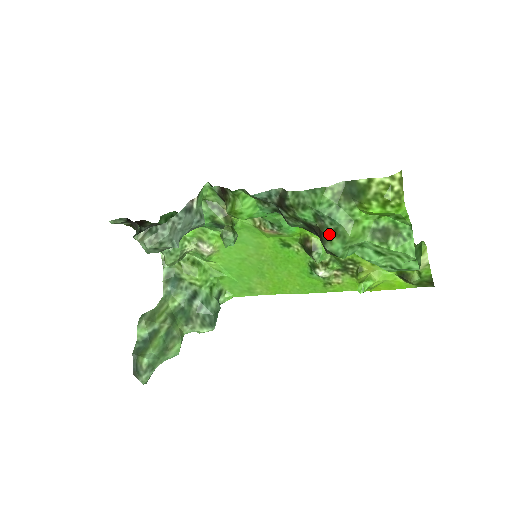
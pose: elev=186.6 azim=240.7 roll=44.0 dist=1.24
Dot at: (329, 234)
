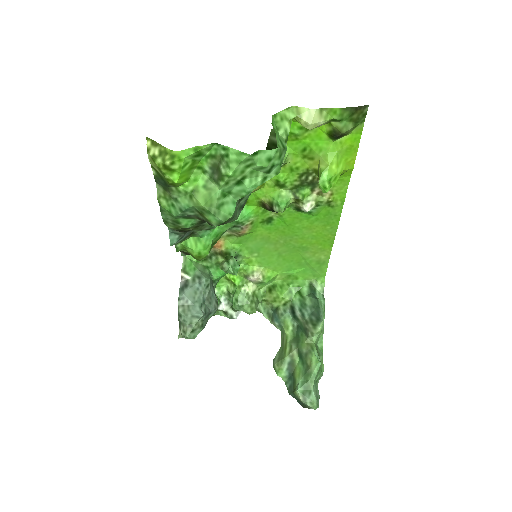
Dot at: (202, 217)
